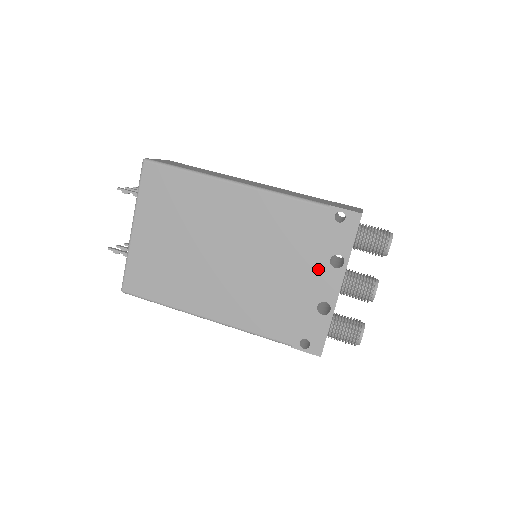
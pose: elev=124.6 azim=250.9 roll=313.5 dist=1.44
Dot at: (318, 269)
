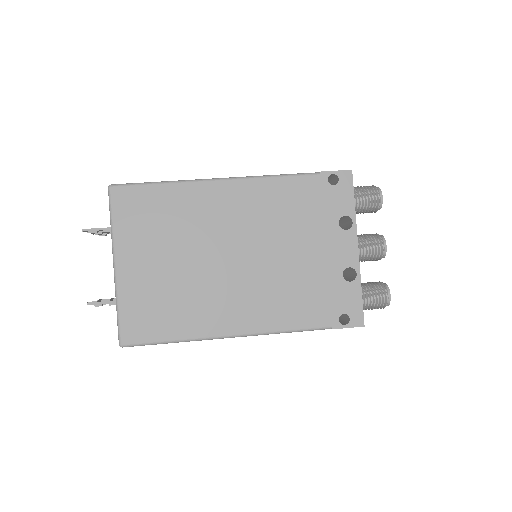
Dot at: (331, 237)
